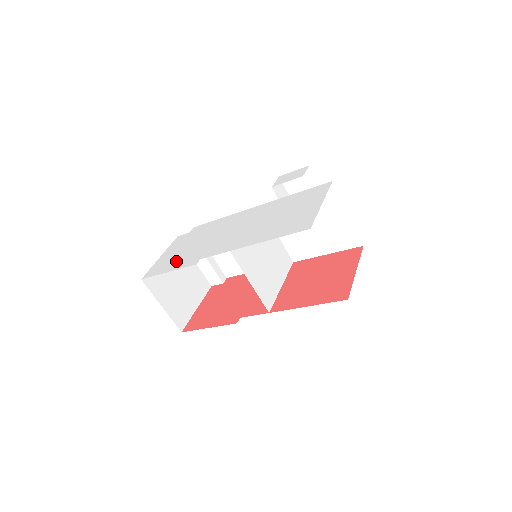
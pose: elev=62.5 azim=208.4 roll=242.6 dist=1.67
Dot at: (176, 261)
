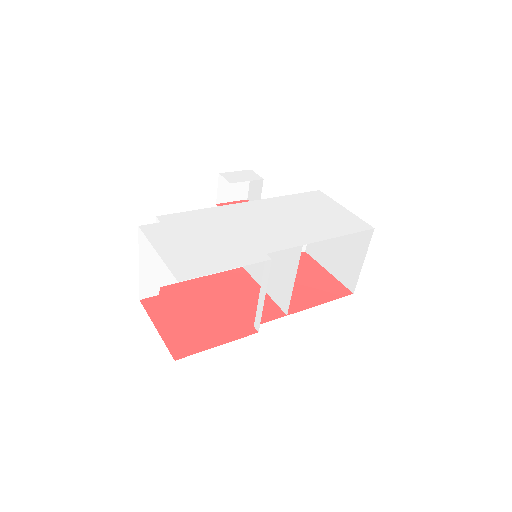
Dot at: (218, 256)
